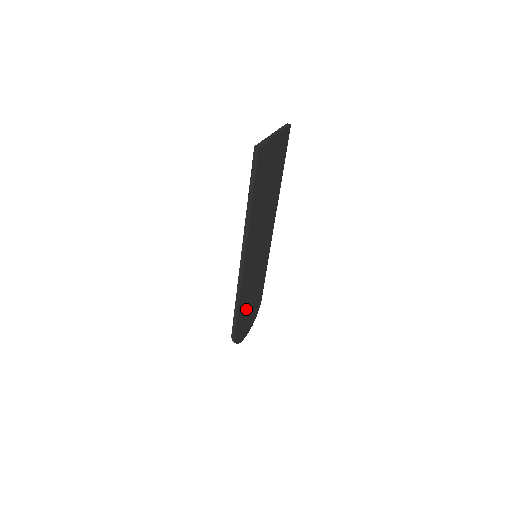
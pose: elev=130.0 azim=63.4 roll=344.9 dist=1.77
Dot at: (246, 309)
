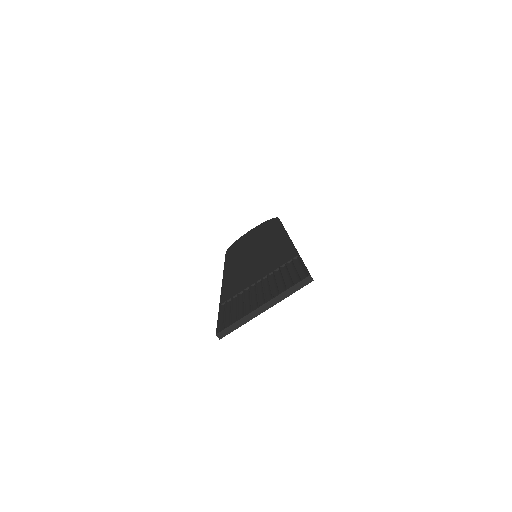
Dot at: occluded
